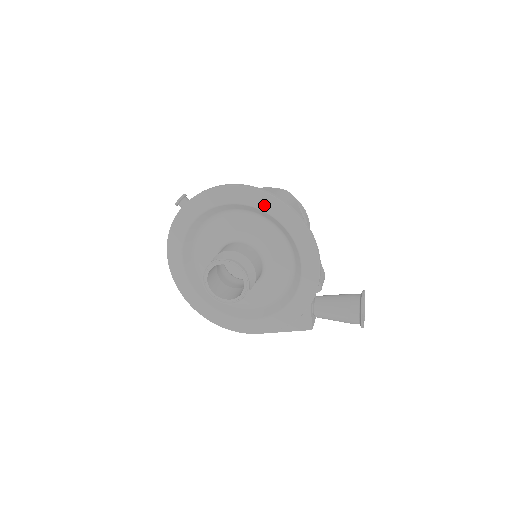
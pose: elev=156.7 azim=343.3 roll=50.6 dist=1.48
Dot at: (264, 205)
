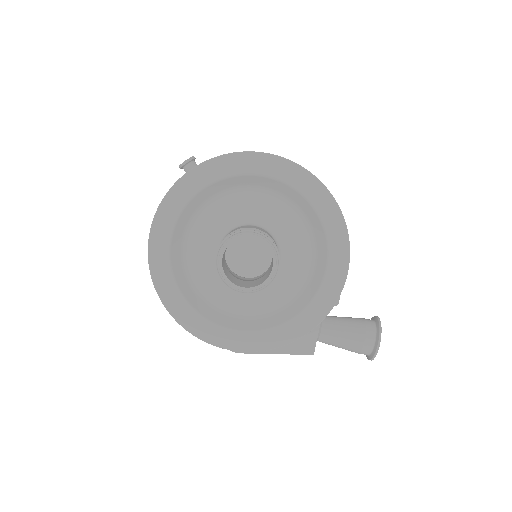
Dot at: (302, 185)
